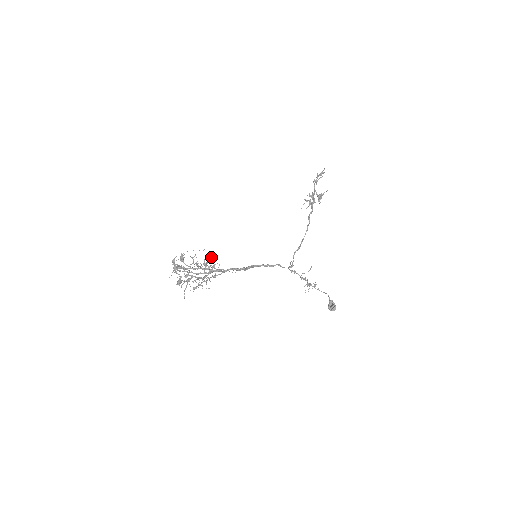
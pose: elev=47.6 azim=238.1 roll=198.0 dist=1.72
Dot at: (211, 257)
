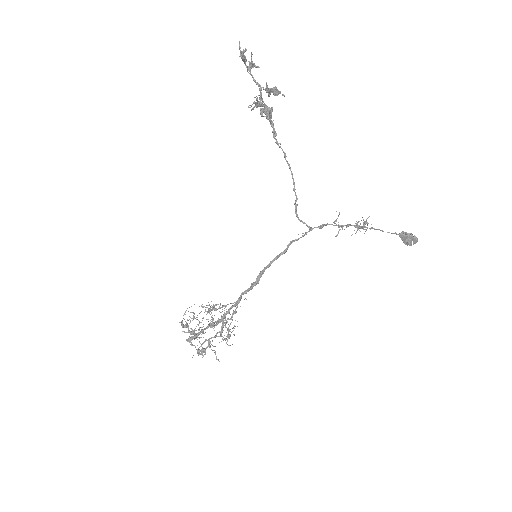
Dot at: occluded
